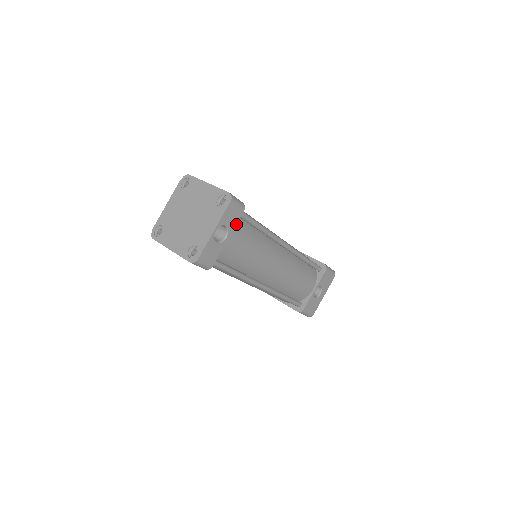
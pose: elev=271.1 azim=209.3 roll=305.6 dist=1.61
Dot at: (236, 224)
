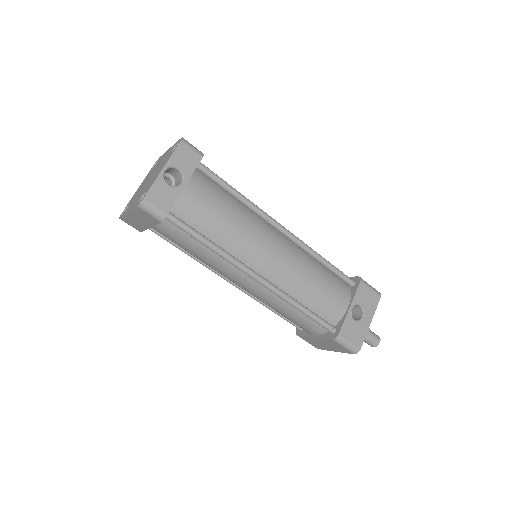
Dot at: (198, 178)
